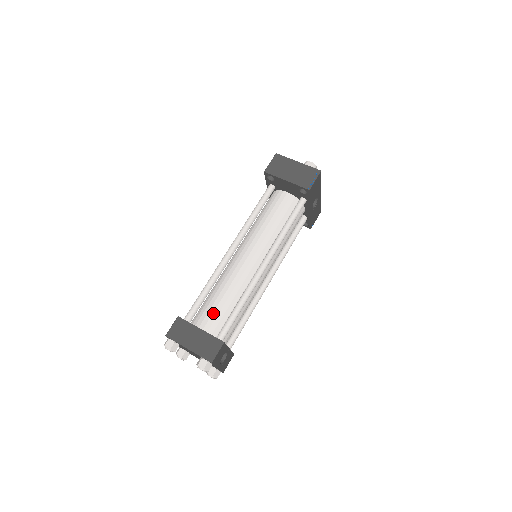
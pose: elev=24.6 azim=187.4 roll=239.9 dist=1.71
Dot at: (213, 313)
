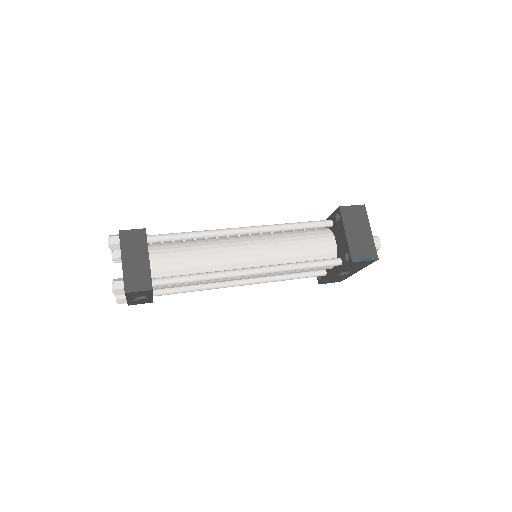
Dot at: (173, 258)
